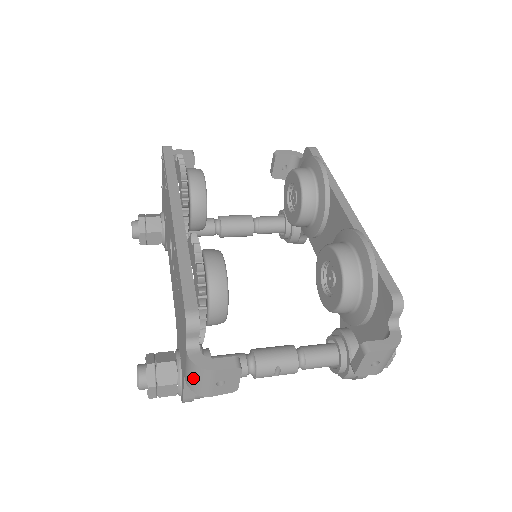
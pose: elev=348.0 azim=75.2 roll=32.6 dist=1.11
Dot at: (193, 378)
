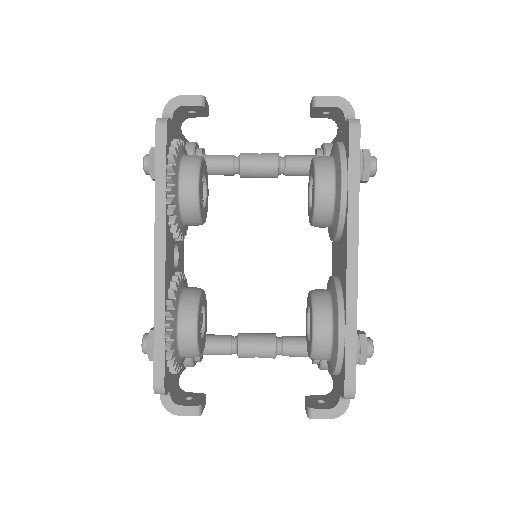
Dot at: occluded
